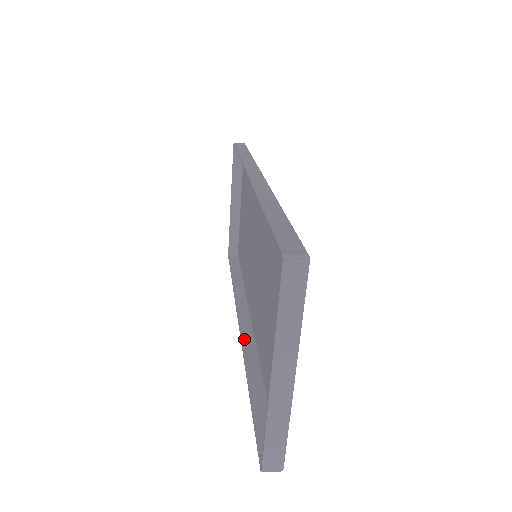
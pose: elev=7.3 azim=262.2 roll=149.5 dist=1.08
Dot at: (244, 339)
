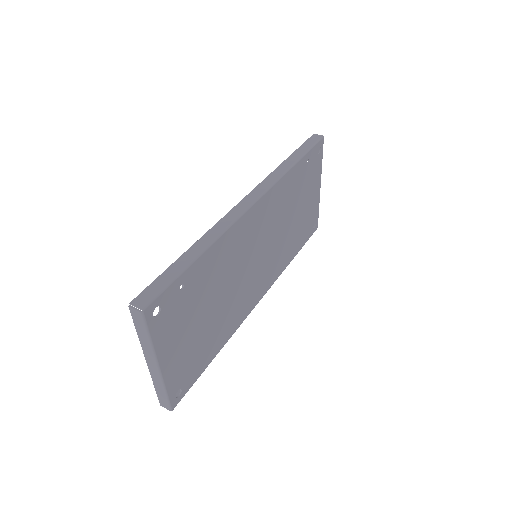
Dot at: occluded
